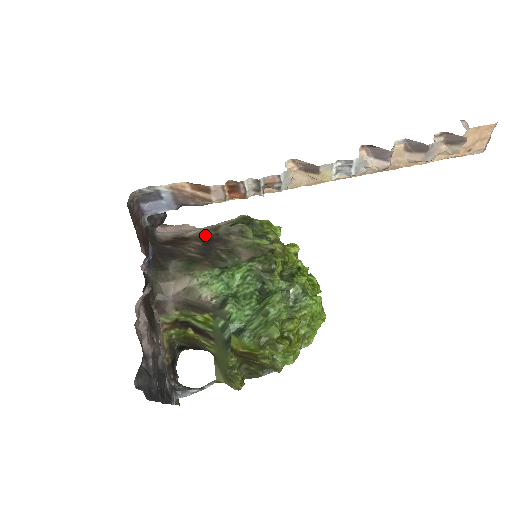
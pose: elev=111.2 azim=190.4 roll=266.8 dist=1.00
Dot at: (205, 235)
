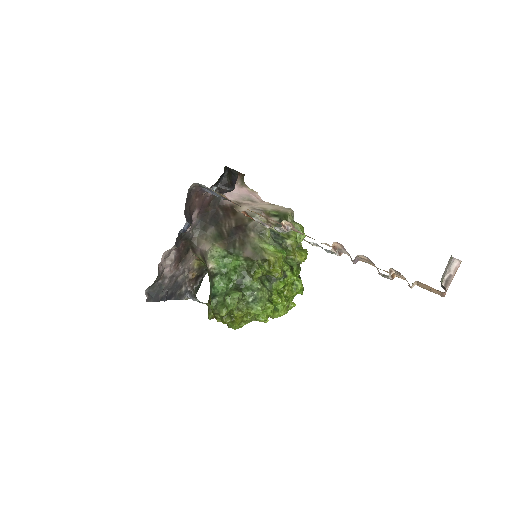
Dot at: (242, 220)
